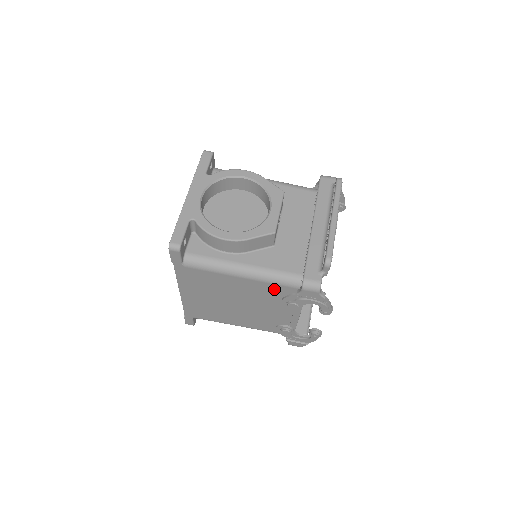
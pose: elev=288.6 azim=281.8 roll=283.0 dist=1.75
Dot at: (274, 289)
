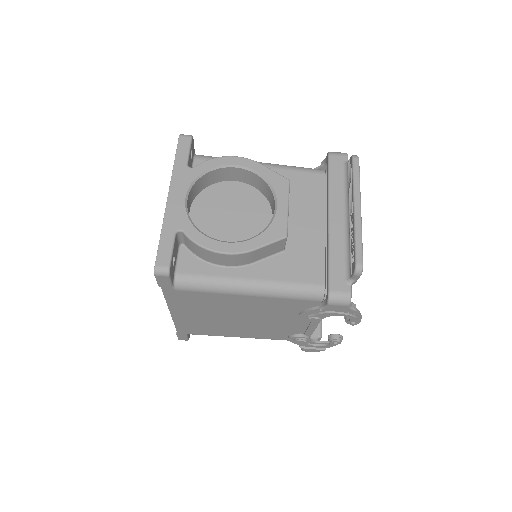
Dot at: (290, 303)
